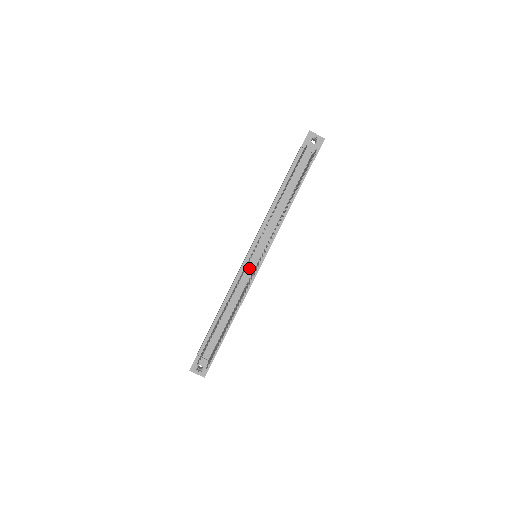
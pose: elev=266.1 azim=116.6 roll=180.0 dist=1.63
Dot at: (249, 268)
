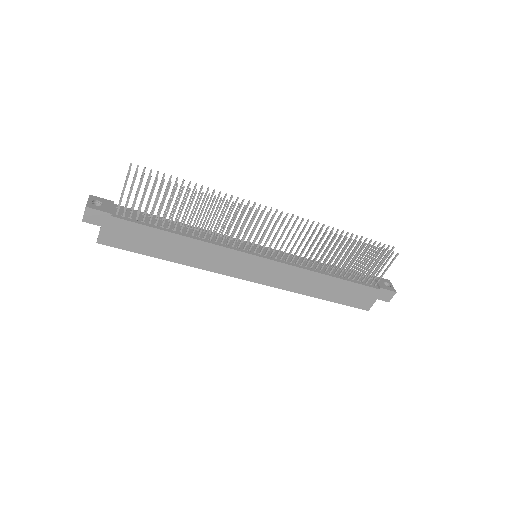
Dot at: (243, 245)
